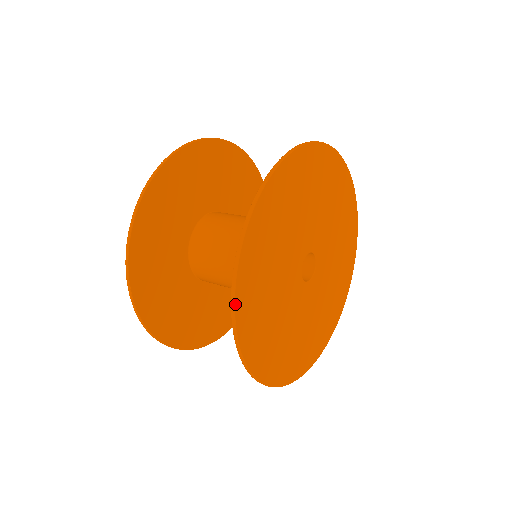
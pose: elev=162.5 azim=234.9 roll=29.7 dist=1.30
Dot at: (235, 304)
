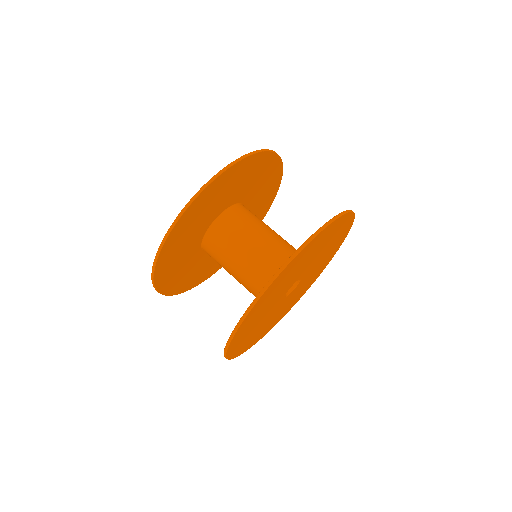
Dot at: (238, 328)
